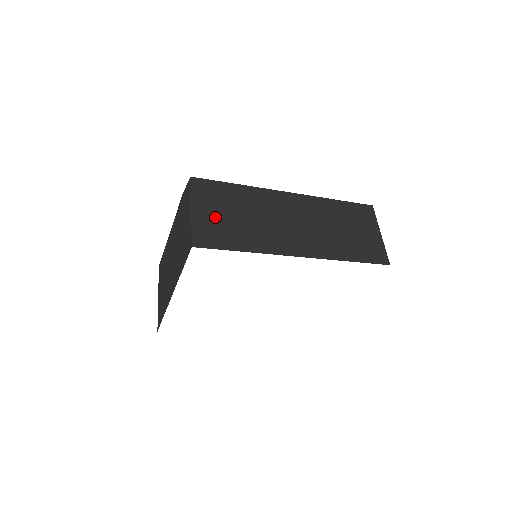
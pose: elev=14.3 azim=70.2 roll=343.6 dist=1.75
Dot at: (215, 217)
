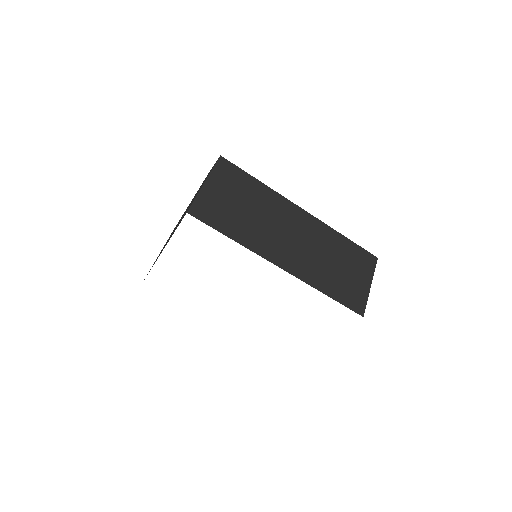
Dot at: (222, 198)
